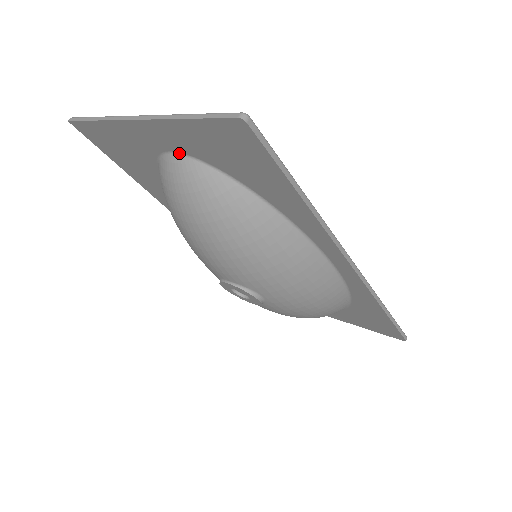
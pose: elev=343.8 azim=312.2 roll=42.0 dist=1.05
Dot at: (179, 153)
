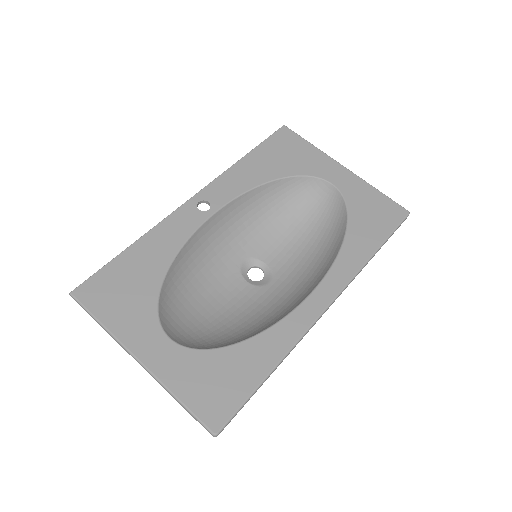
Dot at: (174, 346)
